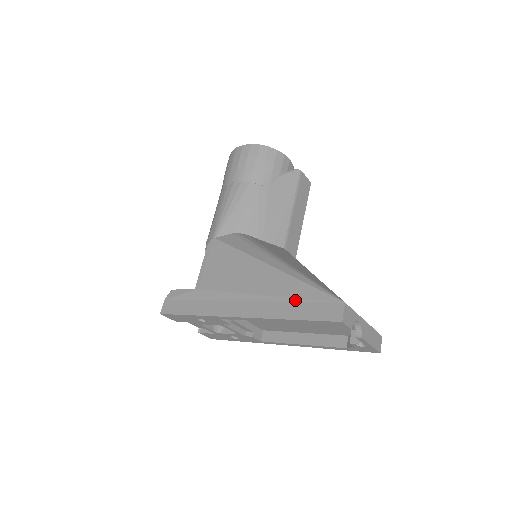
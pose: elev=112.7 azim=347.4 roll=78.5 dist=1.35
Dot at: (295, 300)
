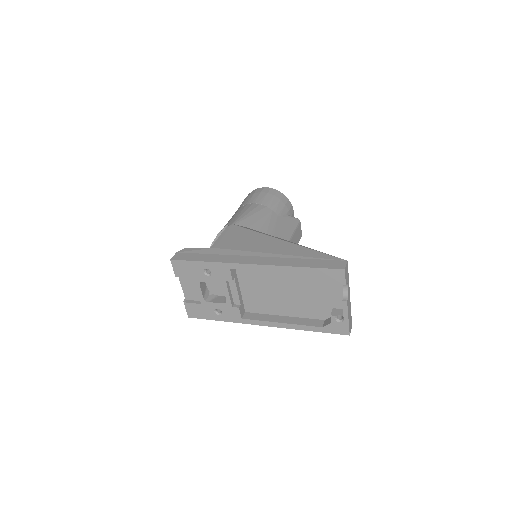
Dot at: (305, 258)
